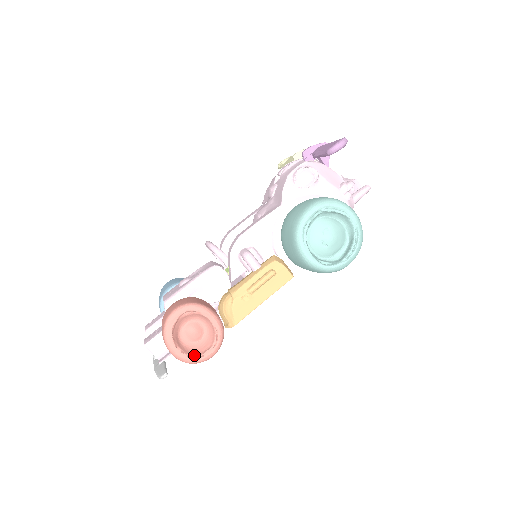
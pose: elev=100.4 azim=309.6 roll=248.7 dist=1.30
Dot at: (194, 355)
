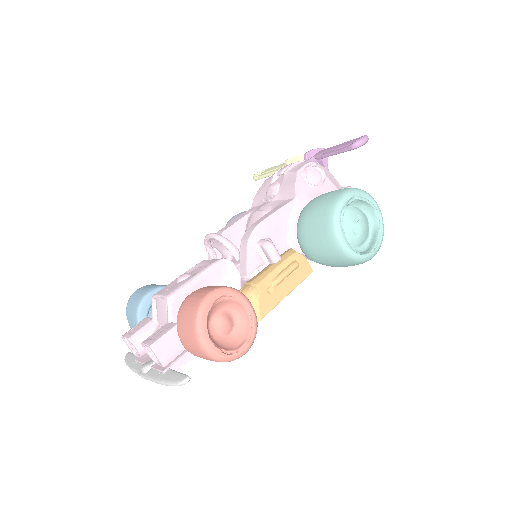
Dot at: (228, 350)
